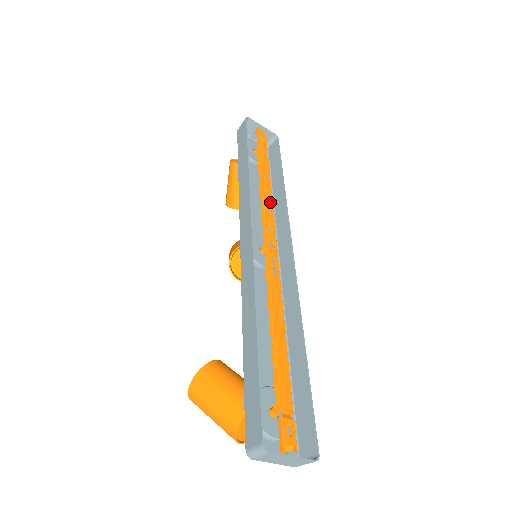
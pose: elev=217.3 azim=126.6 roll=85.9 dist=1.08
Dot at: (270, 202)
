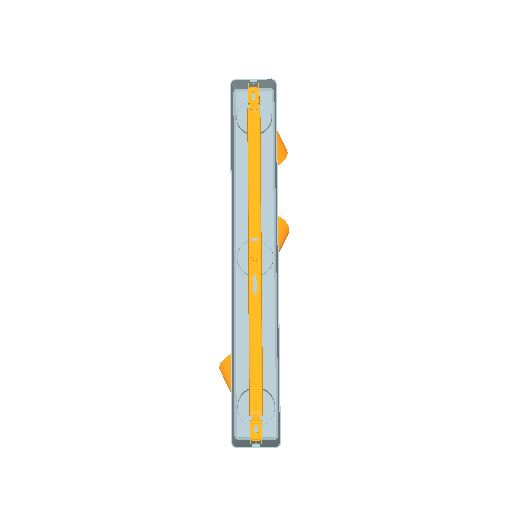
Dot at: (257, 201)
